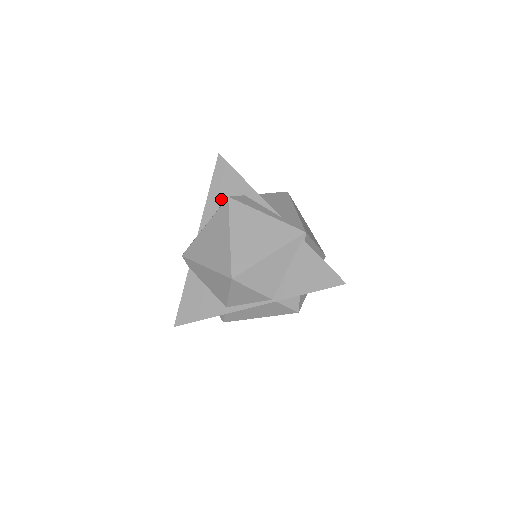
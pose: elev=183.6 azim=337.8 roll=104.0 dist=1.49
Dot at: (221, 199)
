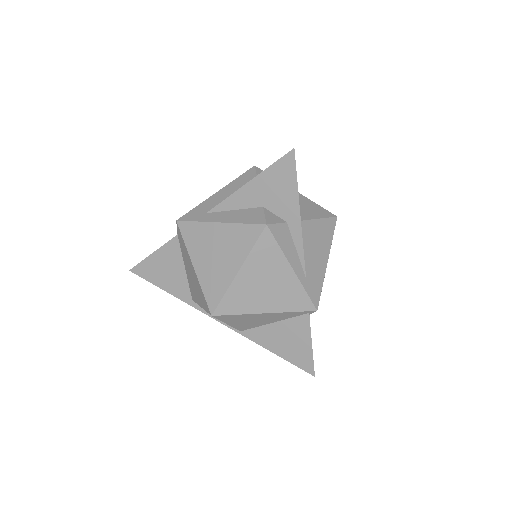
Dot at: (259, 201)
